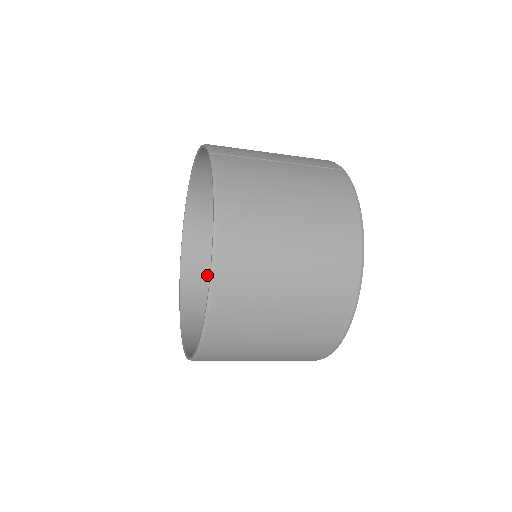
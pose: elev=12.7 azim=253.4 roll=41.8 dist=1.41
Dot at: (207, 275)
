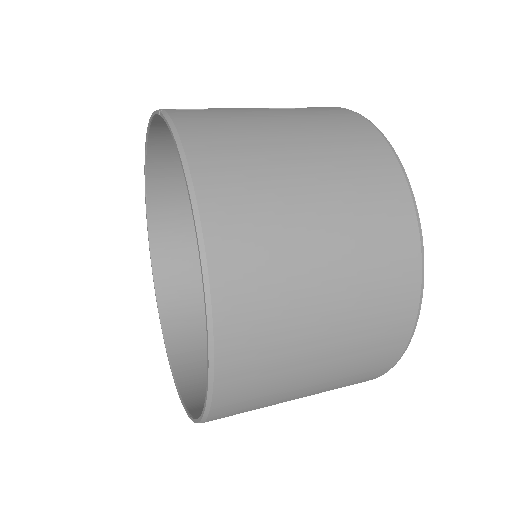
Dot at: (196, 311)
